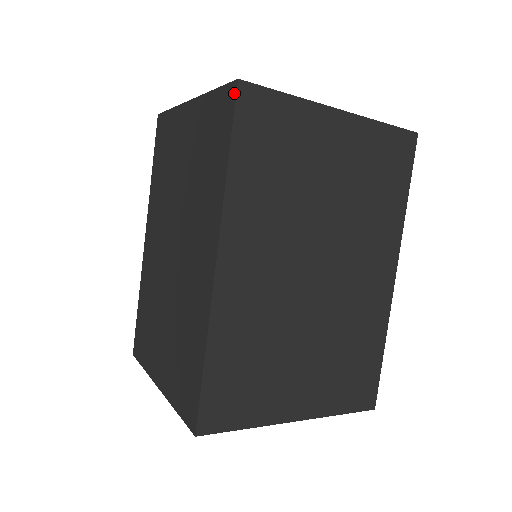
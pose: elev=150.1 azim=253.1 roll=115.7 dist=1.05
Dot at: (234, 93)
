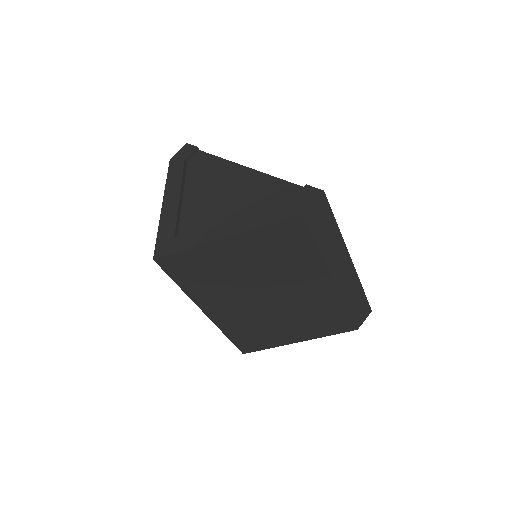
Dot at: (157, 262)
